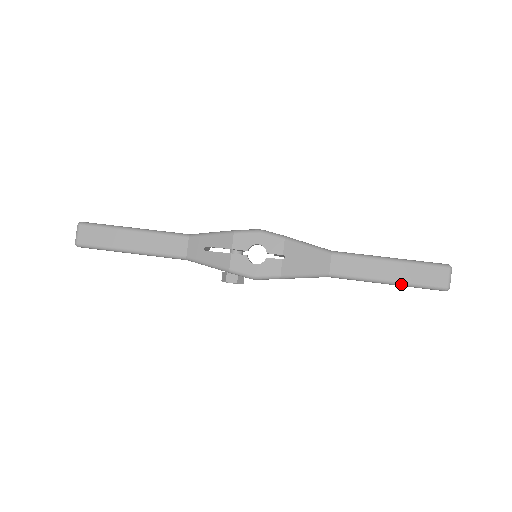
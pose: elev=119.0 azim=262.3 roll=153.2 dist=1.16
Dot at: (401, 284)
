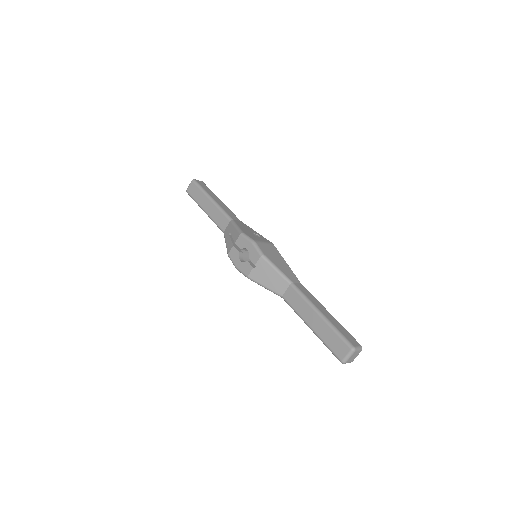
Dot at: (317, 335)
